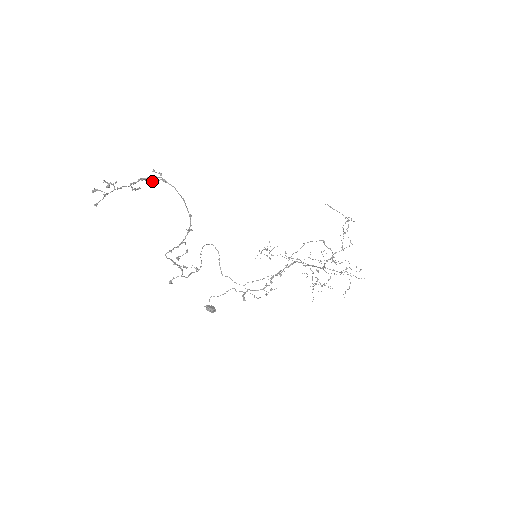
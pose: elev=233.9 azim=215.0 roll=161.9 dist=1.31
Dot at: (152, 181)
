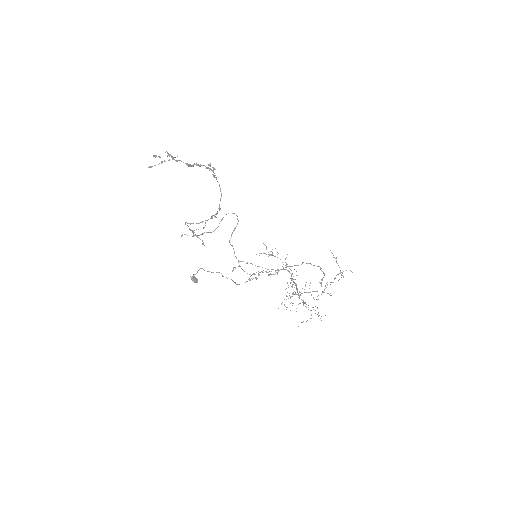
Dot at: (206, 168)
